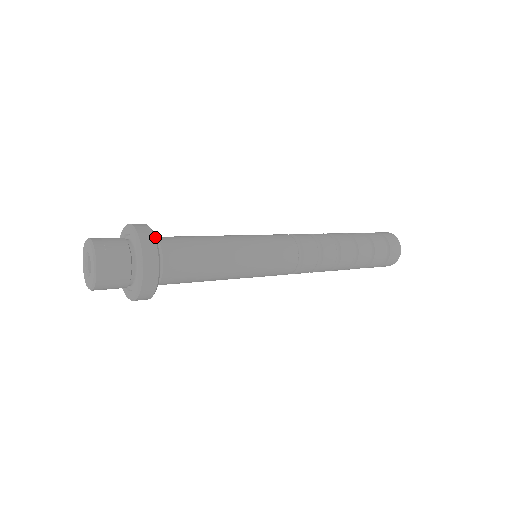
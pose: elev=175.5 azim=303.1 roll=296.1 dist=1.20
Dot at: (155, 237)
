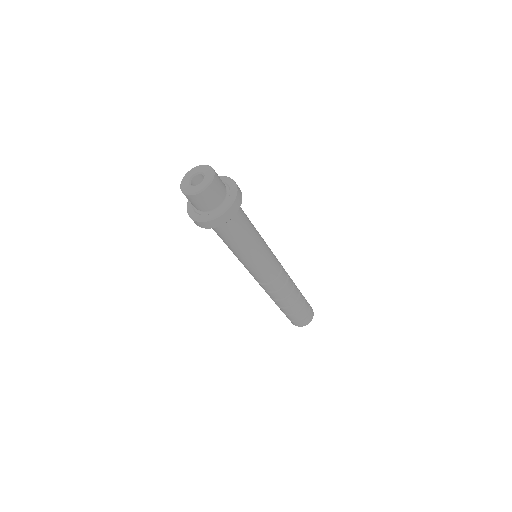
Dot at: occluded
